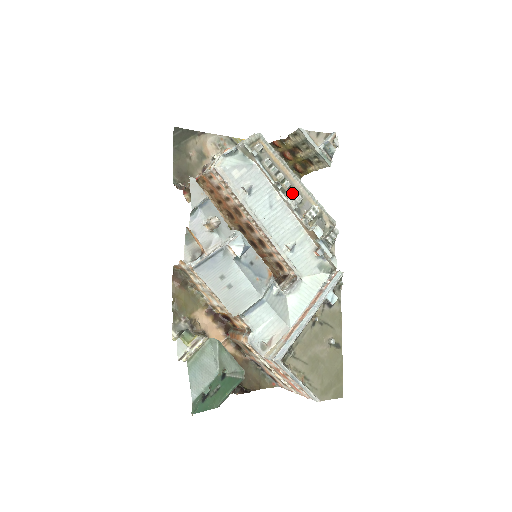
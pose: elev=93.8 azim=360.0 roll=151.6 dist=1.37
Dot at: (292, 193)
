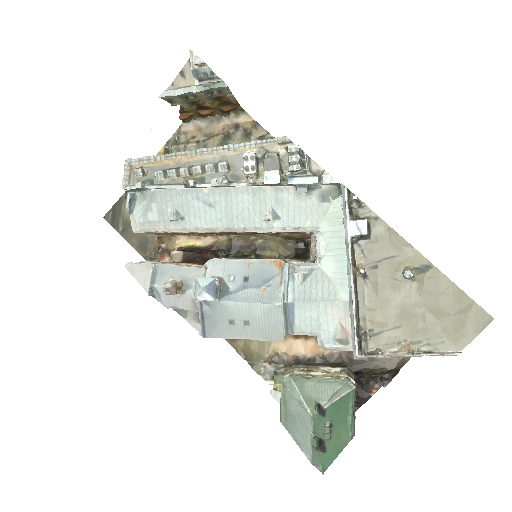
Dot at: (210, 172)
